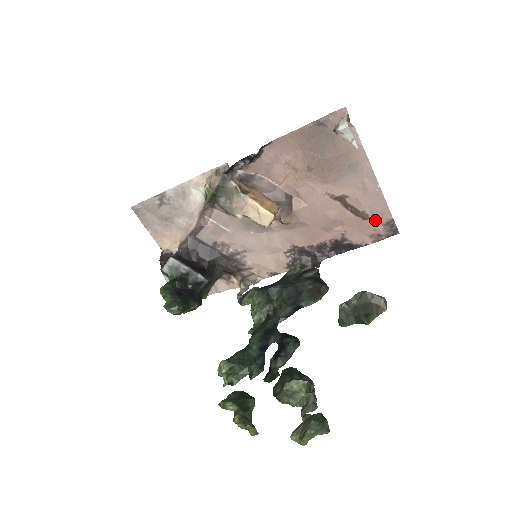
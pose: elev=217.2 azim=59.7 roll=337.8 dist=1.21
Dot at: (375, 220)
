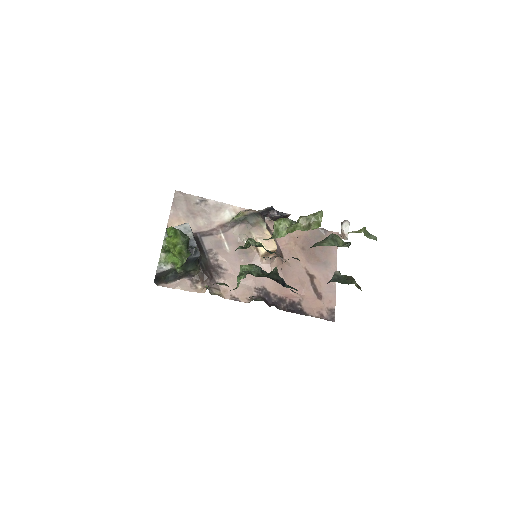
Dot at: (324, 303)
